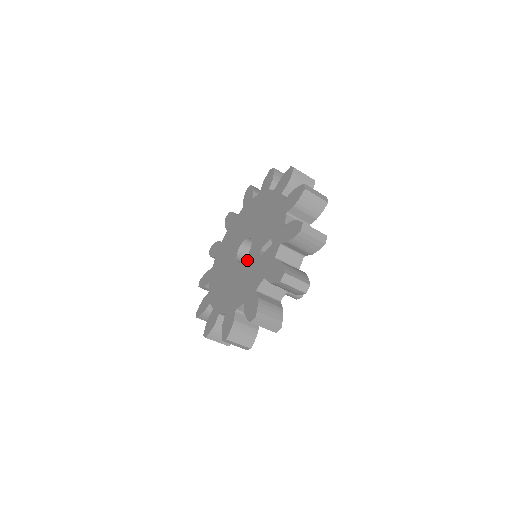
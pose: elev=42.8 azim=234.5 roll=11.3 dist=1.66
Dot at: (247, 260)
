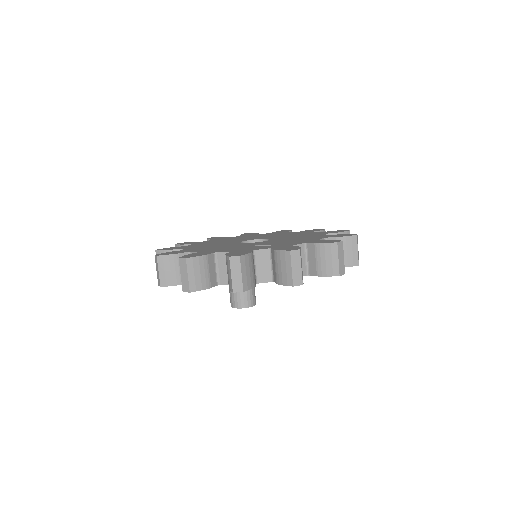
Dot at: (245, 243)
